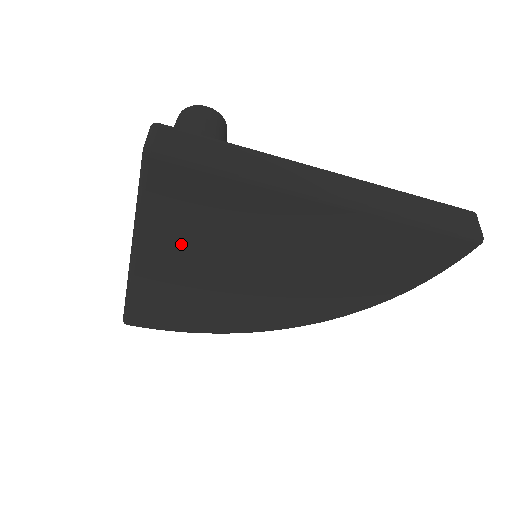
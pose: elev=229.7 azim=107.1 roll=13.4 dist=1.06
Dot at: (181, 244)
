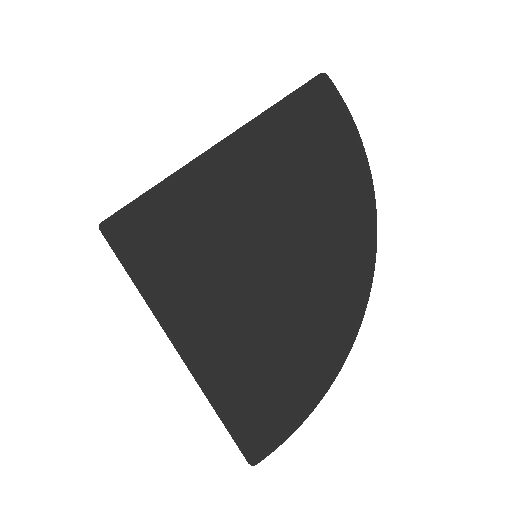
Dot at: (182, 280)
